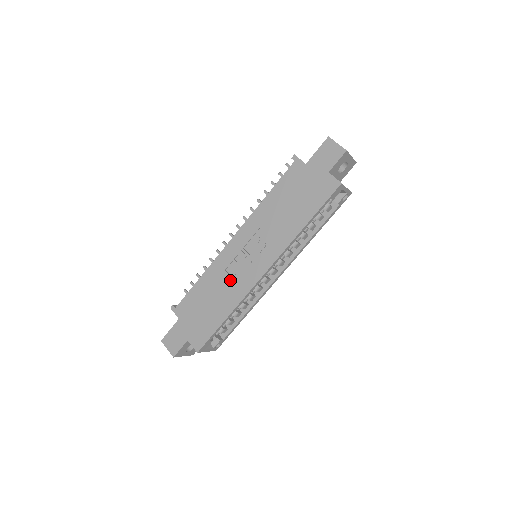
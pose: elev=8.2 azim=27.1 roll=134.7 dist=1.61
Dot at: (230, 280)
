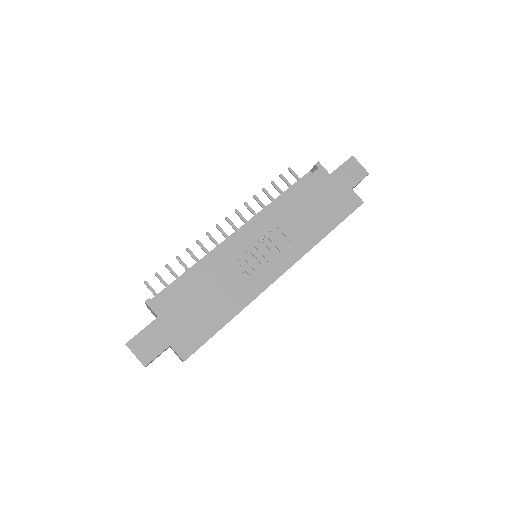
Dot at: (237, 277)
